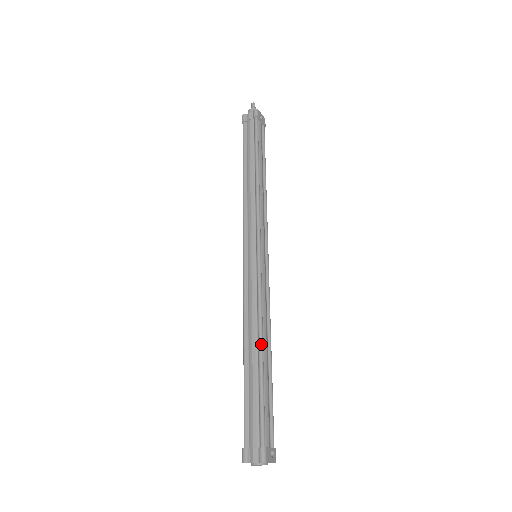
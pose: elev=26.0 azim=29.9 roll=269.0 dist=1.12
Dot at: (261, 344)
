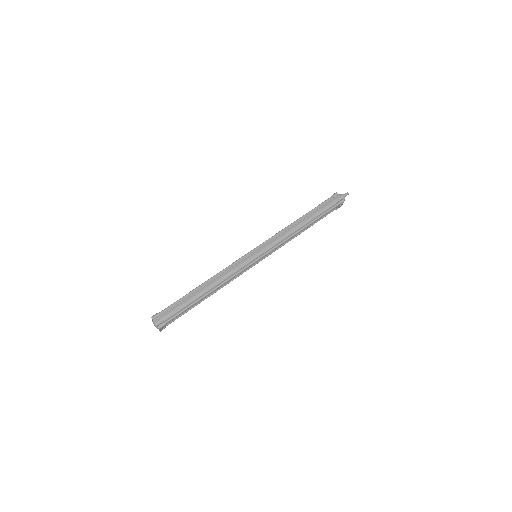
Dot at: (212, 291)
